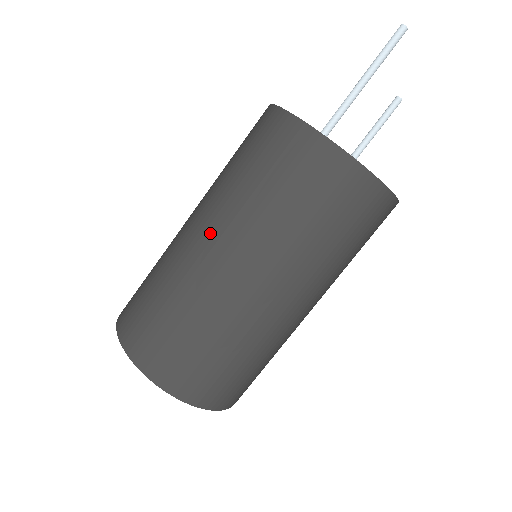
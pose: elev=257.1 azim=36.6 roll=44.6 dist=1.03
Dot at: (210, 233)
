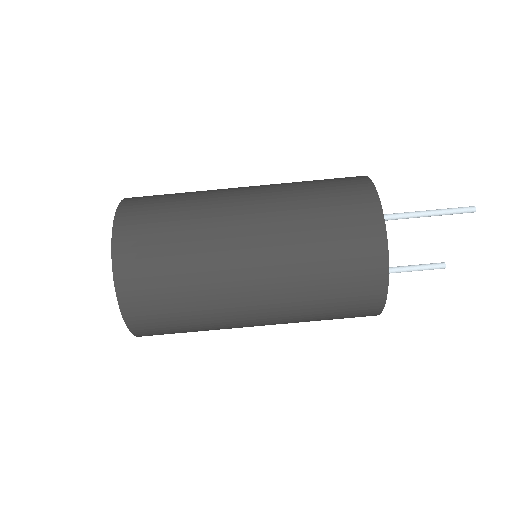
Dot at: (252, 186)
